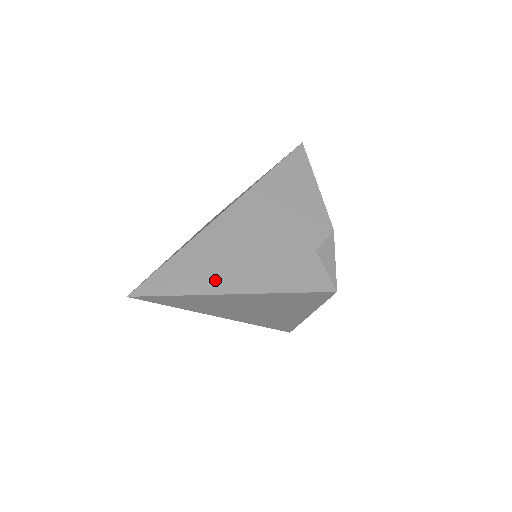
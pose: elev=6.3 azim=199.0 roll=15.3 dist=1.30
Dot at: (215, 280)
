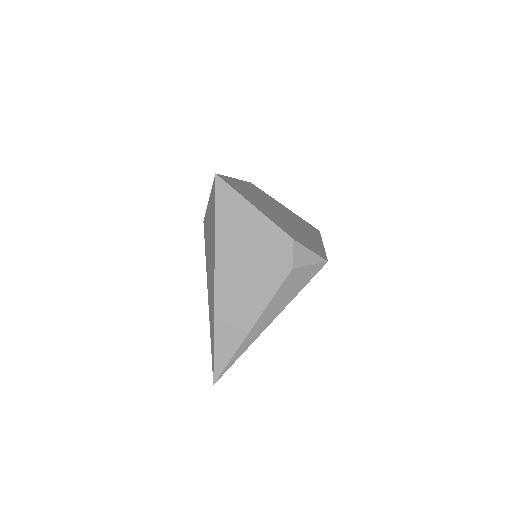
Dot at: (248, 338)
